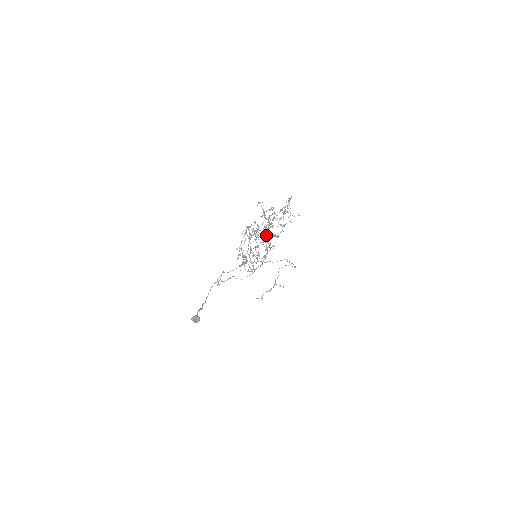
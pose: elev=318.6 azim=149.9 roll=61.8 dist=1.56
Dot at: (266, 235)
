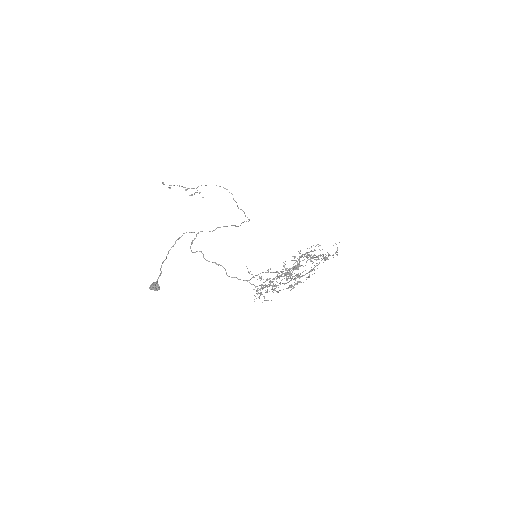
Dot at: occluded
